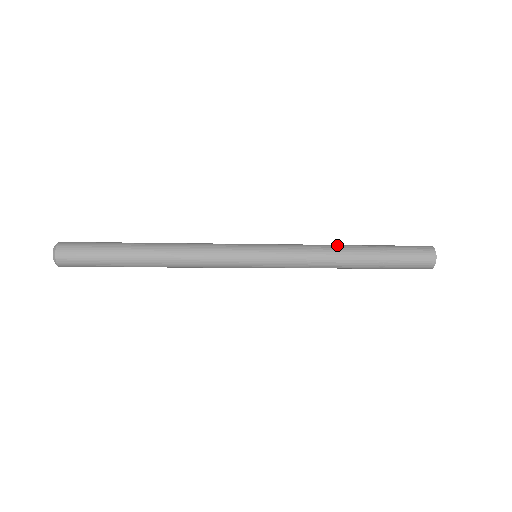
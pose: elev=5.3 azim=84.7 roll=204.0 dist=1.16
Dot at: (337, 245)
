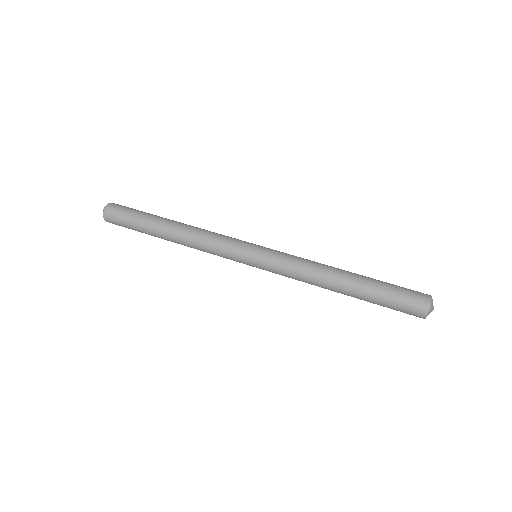
Dot at: (332, 267)
